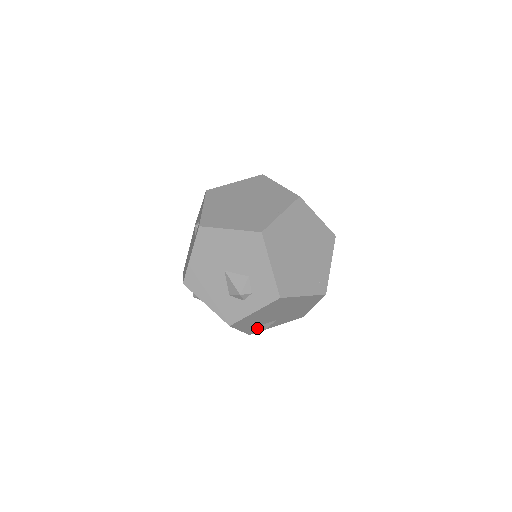
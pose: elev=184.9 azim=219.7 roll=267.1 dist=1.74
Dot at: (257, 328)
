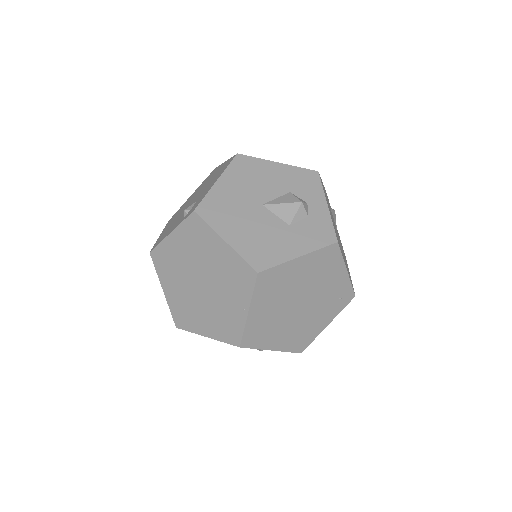
Dot at: occluded
